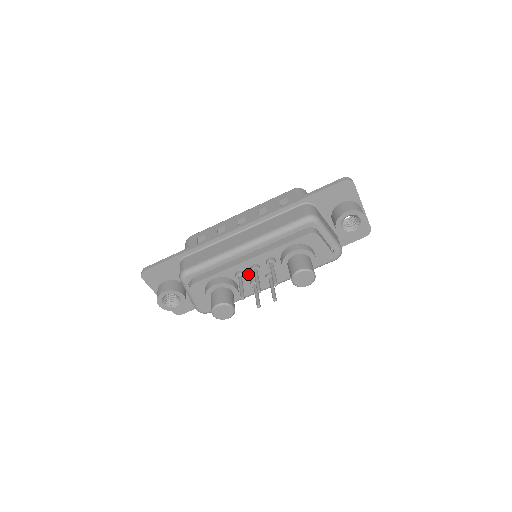
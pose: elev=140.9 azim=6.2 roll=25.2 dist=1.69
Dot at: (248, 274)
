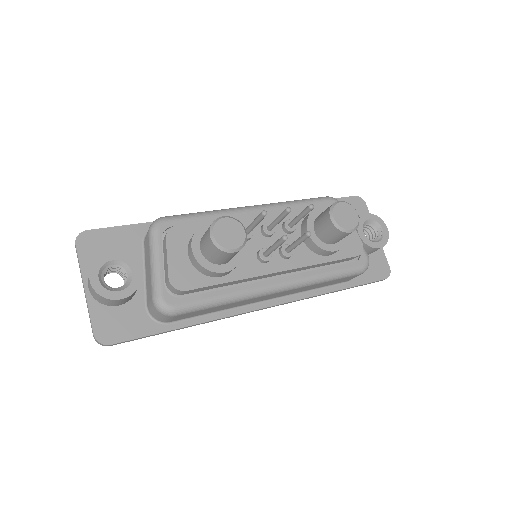
Dot at: (256, 238)
